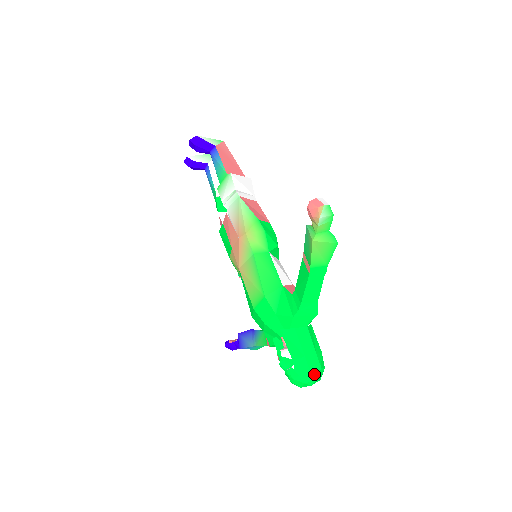
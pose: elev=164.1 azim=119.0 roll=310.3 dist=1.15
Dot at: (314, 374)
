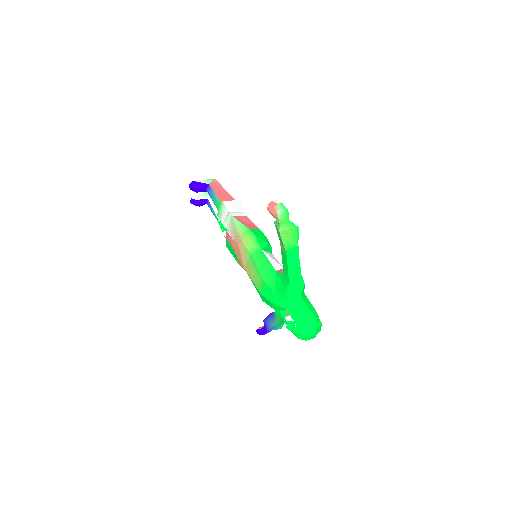
Dot at: (312, 328)
